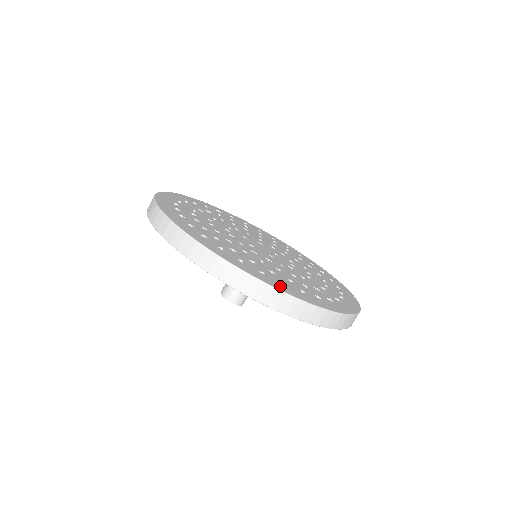
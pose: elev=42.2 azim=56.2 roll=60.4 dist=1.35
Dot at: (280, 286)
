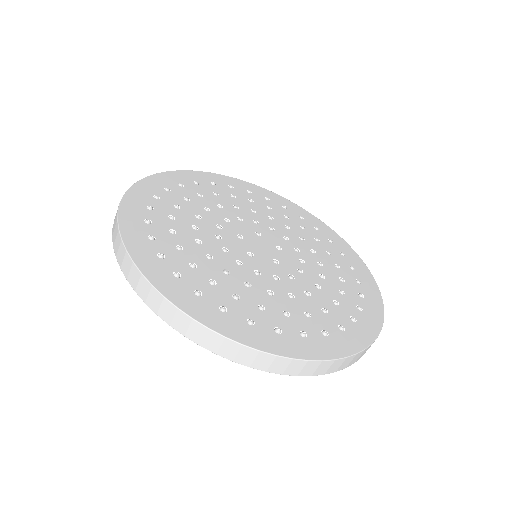
Dot at: (302, 348)
